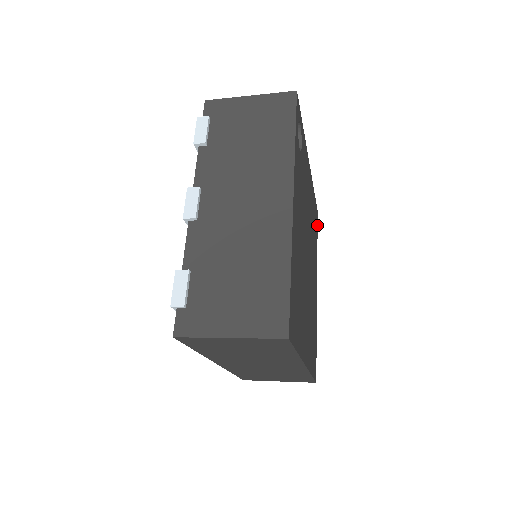
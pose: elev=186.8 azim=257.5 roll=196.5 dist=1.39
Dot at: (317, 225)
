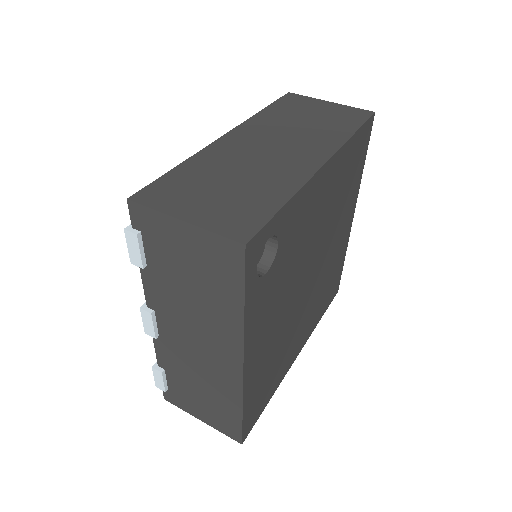
Dot at: (369, 135)
